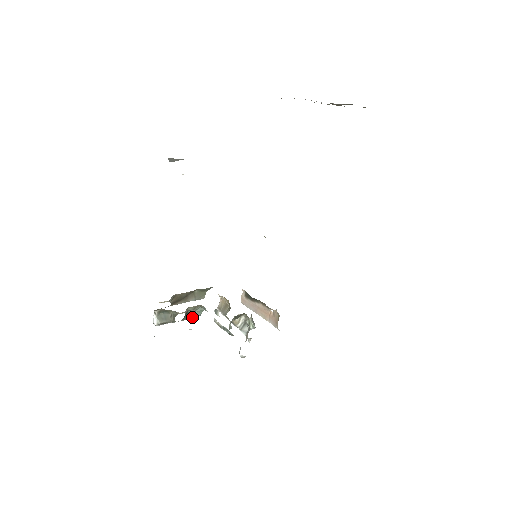
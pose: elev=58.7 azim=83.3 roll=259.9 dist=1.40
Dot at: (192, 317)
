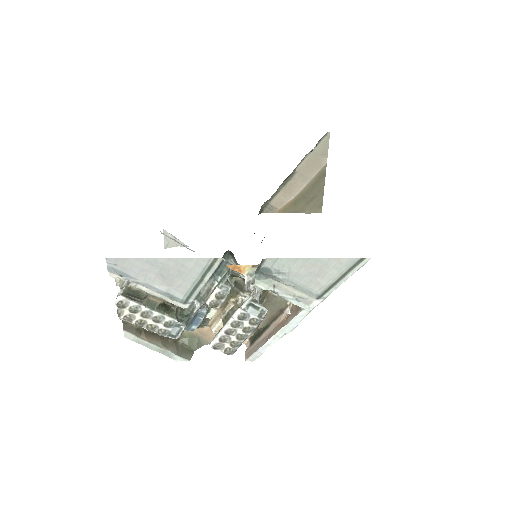
Dot at: (173, 313)
